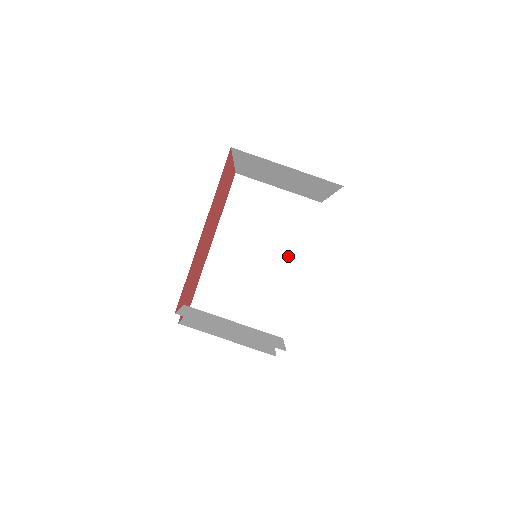
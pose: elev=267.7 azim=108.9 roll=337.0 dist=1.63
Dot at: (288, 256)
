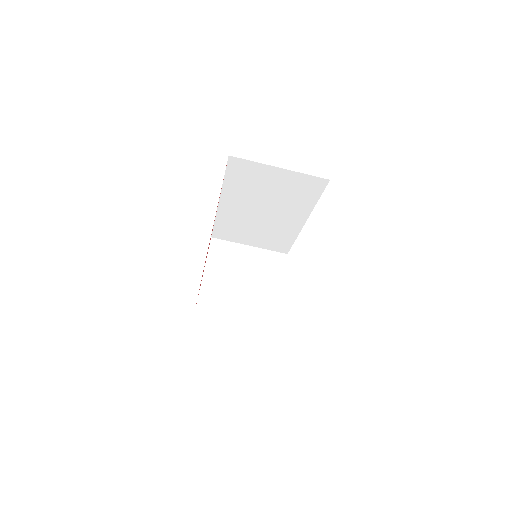
Dot at: (296, 213)
